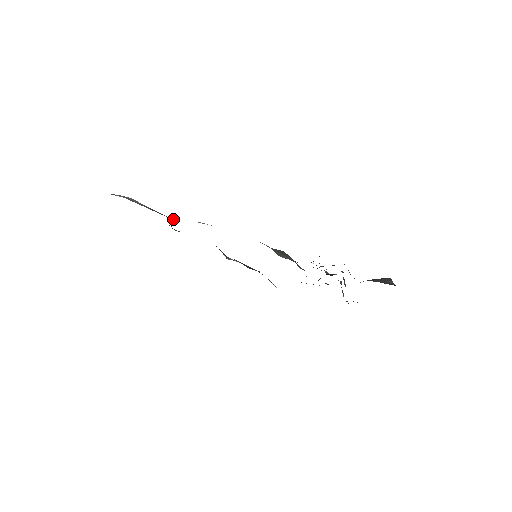
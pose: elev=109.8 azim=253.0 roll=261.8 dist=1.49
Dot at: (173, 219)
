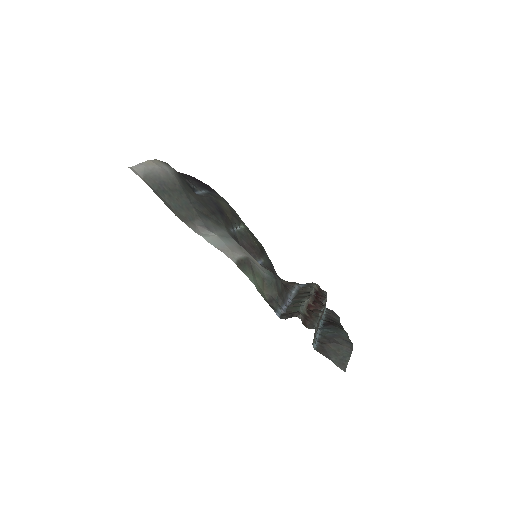
Dot at: (189, 200)
